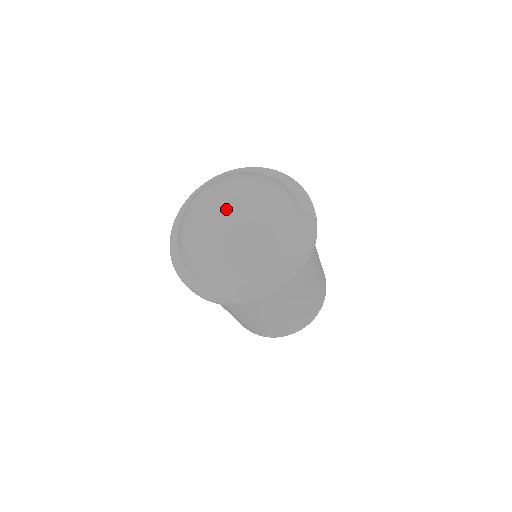
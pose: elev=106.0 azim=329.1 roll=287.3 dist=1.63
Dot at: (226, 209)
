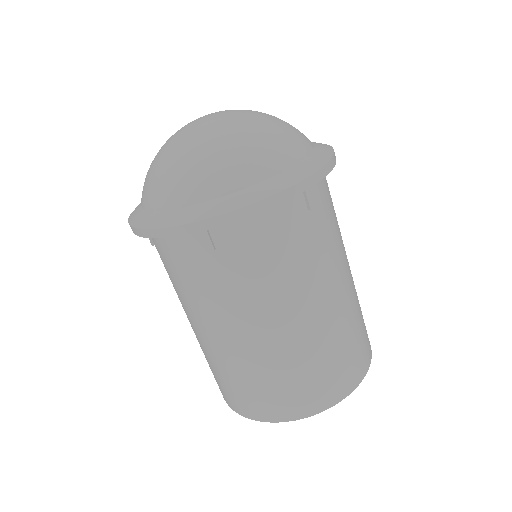
Dot at: (206, 115)
